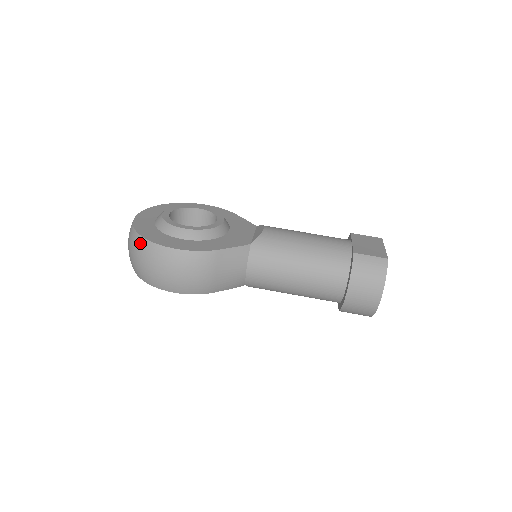
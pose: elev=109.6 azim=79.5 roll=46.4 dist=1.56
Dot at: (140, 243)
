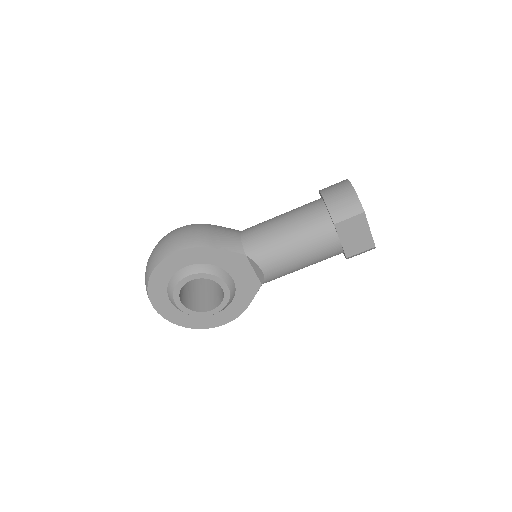
Dot at: occluded
